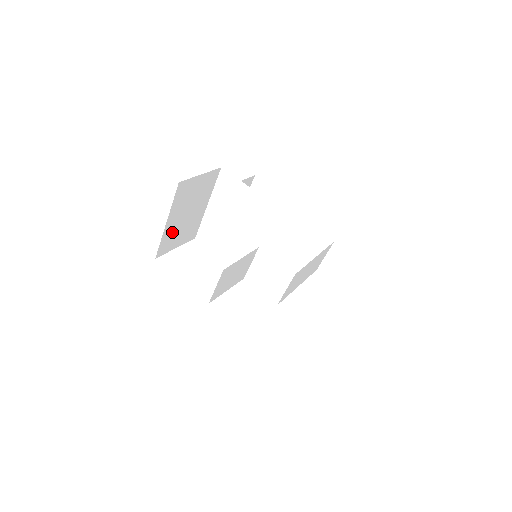
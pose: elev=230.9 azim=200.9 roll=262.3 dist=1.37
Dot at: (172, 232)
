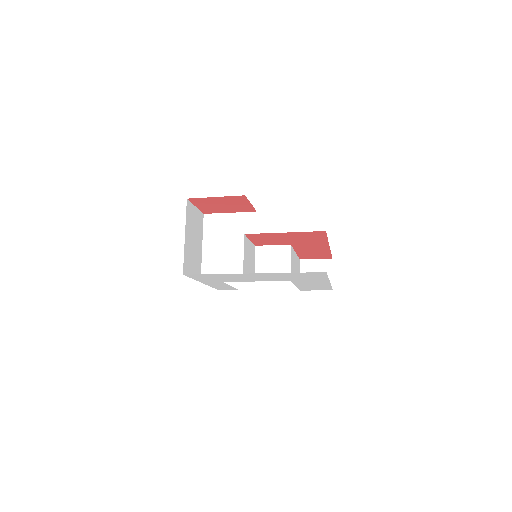
Dot at: (188, 253)
